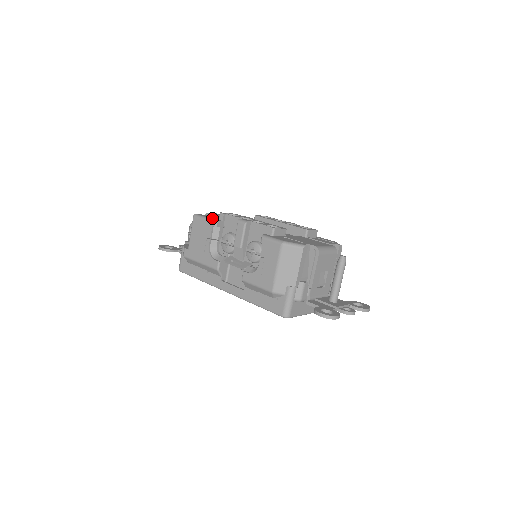
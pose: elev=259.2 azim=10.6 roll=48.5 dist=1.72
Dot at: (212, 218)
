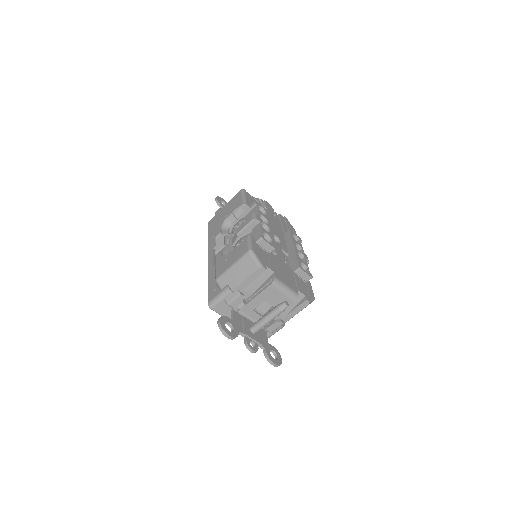
Dot at: (248, 200)
